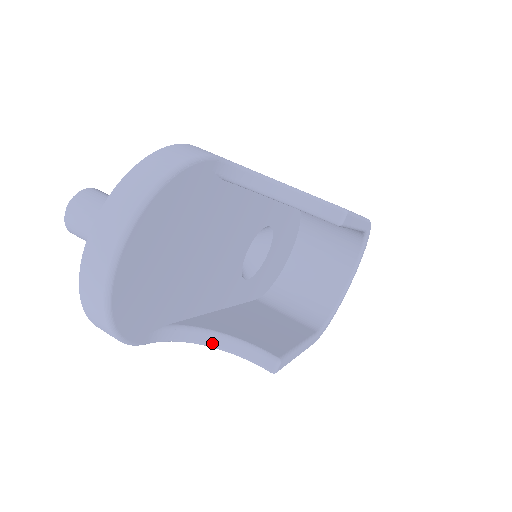
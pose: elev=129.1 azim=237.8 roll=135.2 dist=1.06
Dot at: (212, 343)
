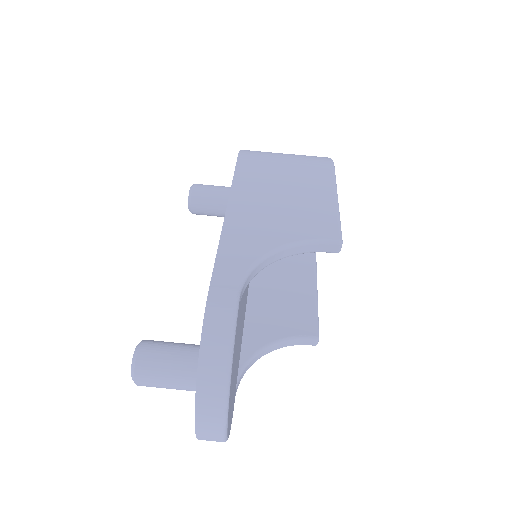
Dot at: (266, 353)
